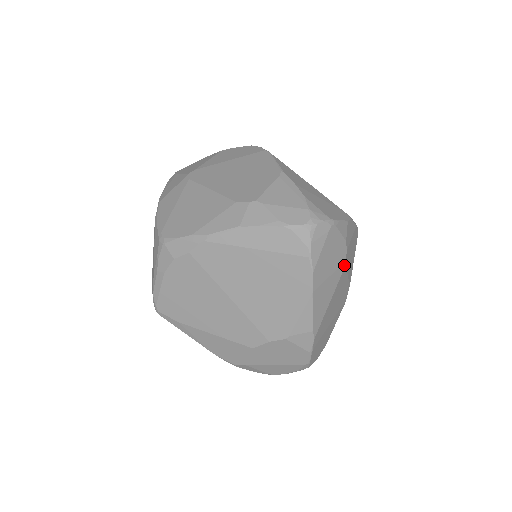
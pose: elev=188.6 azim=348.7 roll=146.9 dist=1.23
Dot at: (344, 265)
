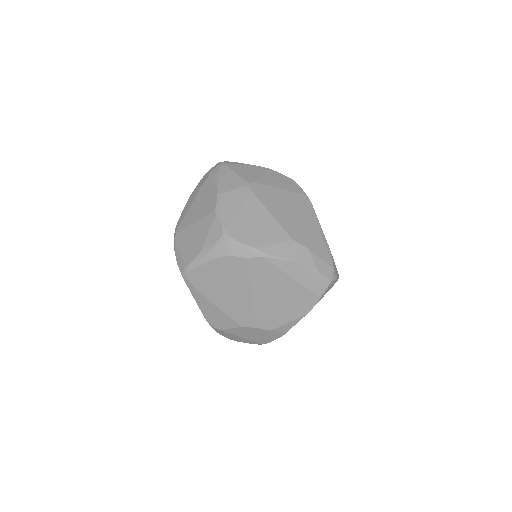
Dot at: occluded
